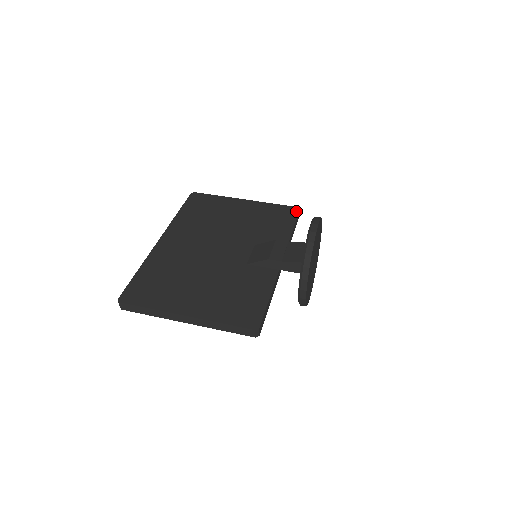
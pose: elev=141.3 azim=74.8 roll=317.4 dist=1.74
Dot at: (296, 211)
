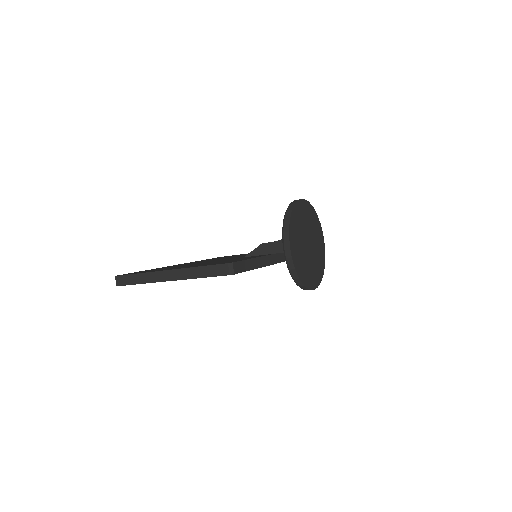
Dot at: occluded
